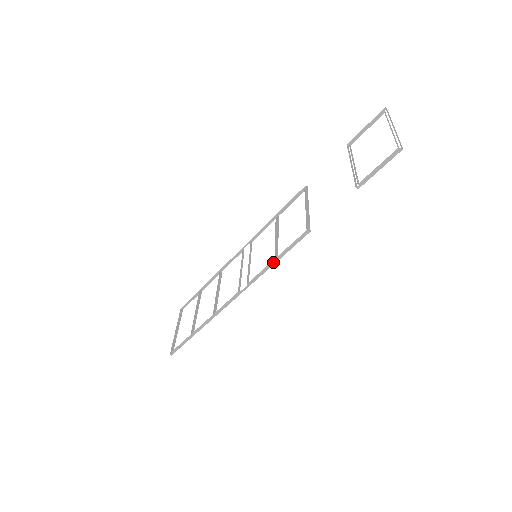
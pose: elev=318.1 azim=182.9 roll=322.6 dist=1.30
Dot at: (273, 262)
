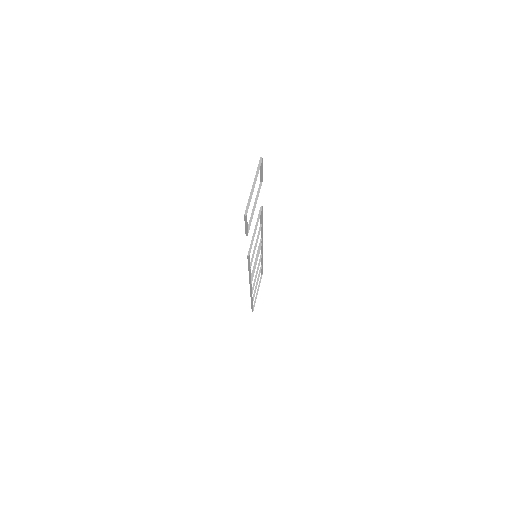
Dot at: occluded
